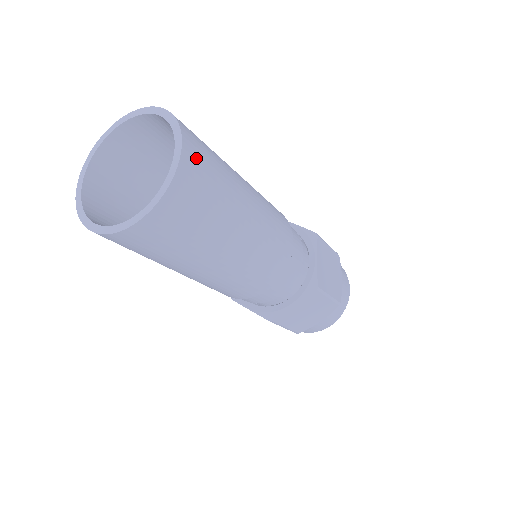
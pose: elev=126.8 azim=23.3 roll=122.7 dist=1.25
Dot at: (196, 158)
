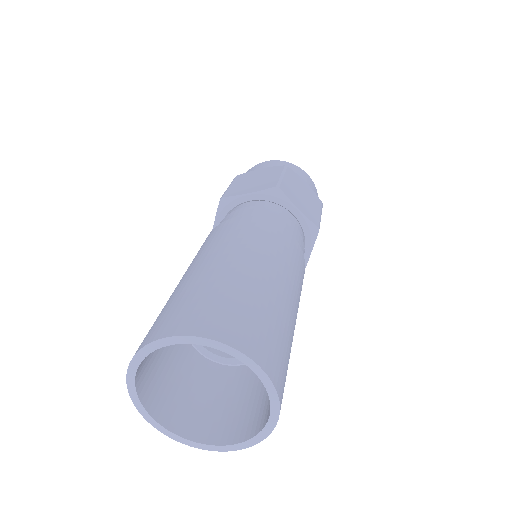
Dot at: (256, 342)
